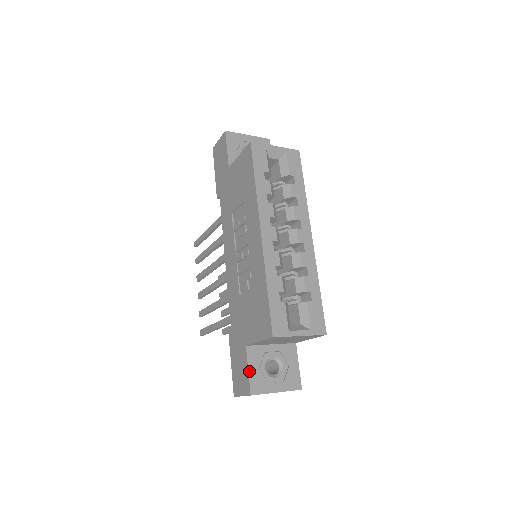
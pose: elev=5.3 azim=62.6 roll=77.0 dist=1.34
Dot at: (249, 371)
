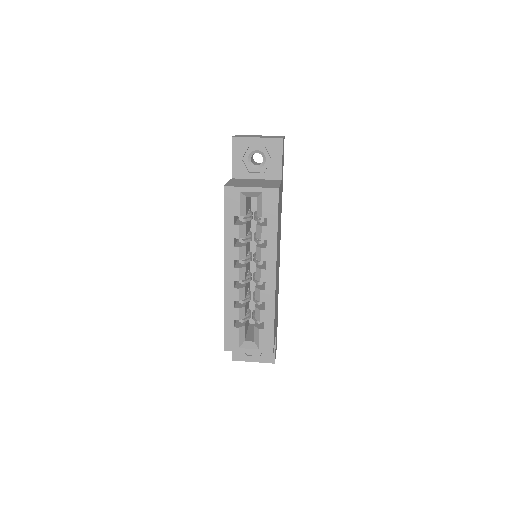
Dot at: occluded
